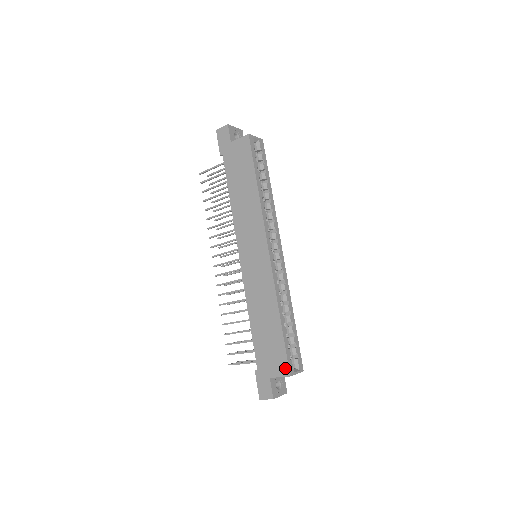
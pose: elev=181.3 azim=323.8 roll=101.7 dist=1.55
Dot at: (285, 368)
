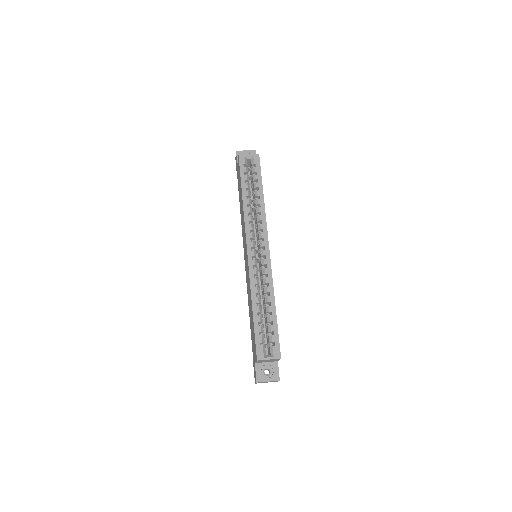
Dot at: (256, 353)
